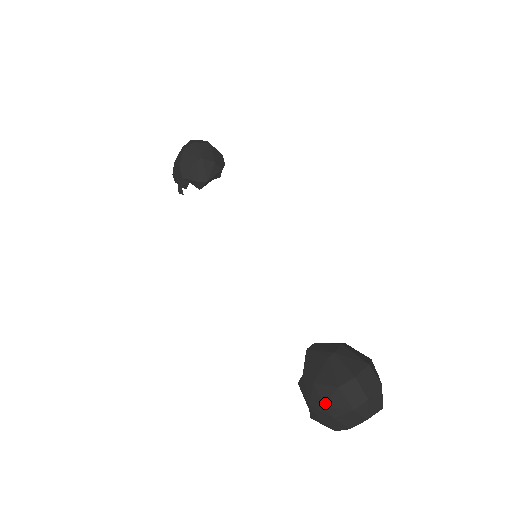
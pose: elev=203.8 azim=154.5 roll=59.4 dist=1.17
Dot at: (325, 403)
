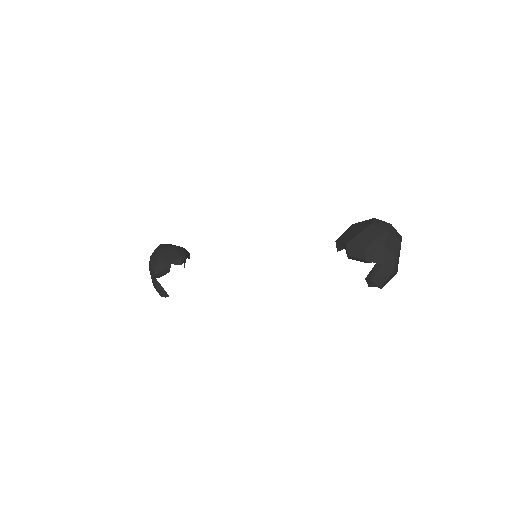
Dot at: (372, 238)
